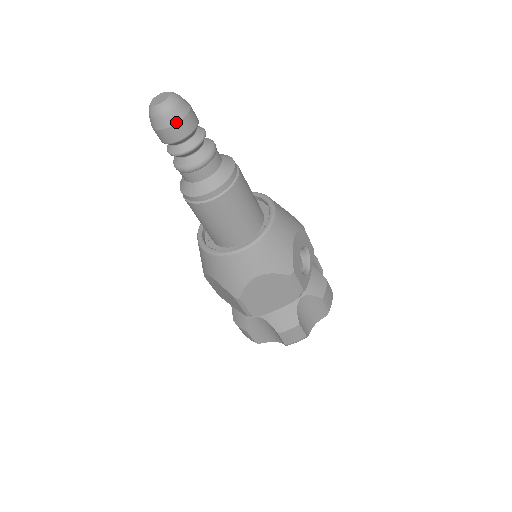
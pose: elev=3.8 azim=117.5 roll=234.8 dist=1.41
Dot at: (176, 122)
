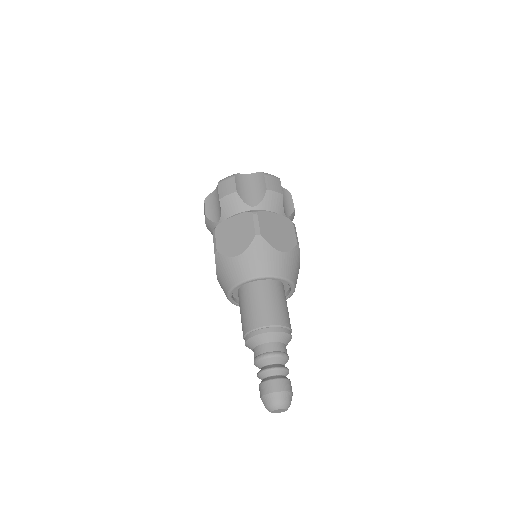
Dot at: occluded
